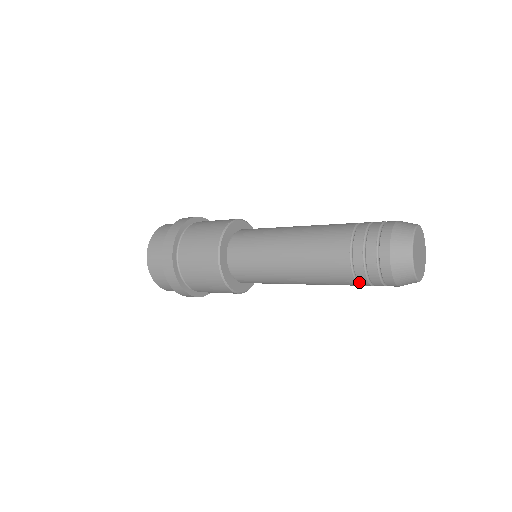
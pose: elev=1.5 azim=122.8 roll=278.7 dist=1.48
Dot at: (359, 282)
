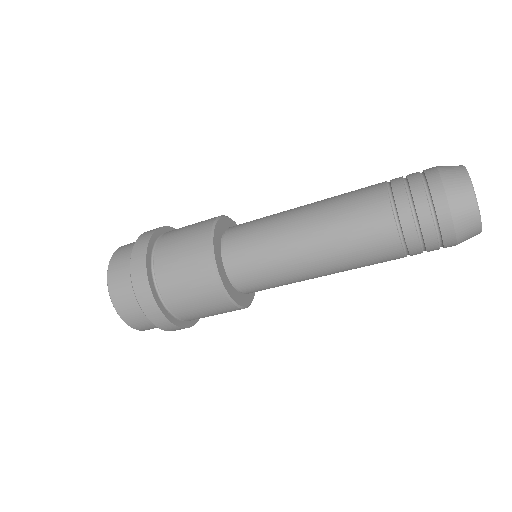
Dot at: (406, 244)
